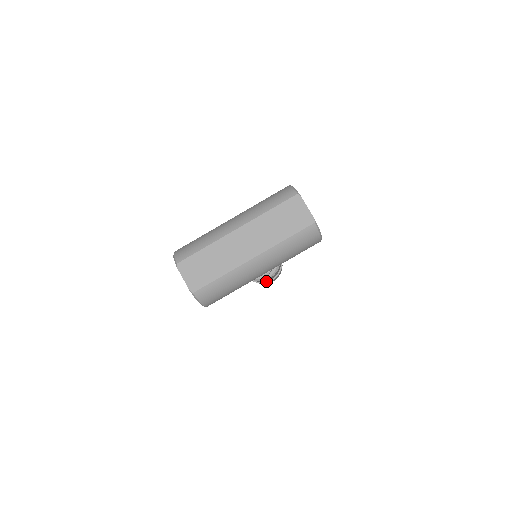
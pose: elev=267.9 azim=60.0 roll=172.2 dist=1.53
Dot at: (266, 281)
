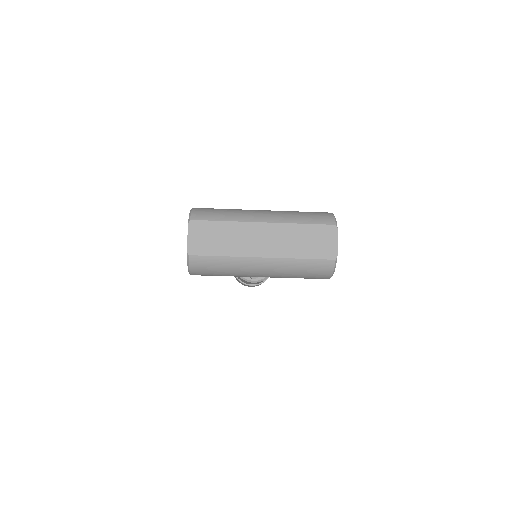
Dot at: (247, 283)
